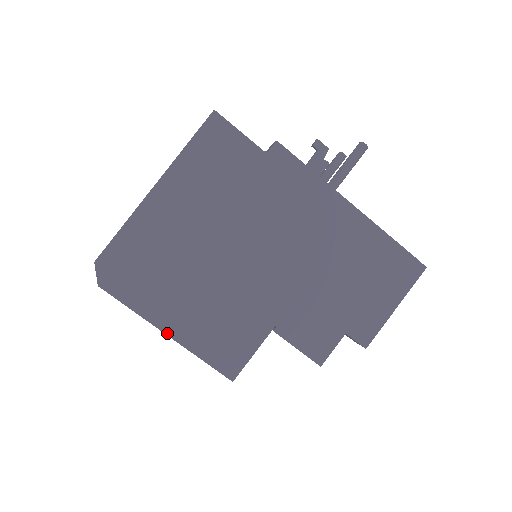
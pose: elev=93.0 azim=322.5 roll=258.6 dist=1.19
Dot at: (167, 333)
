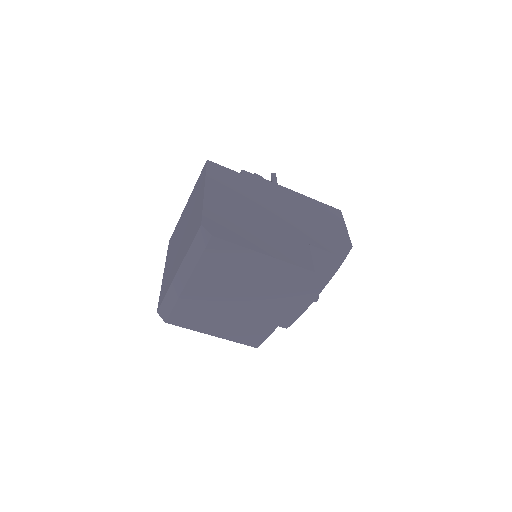
Dot at: (264, 254)
